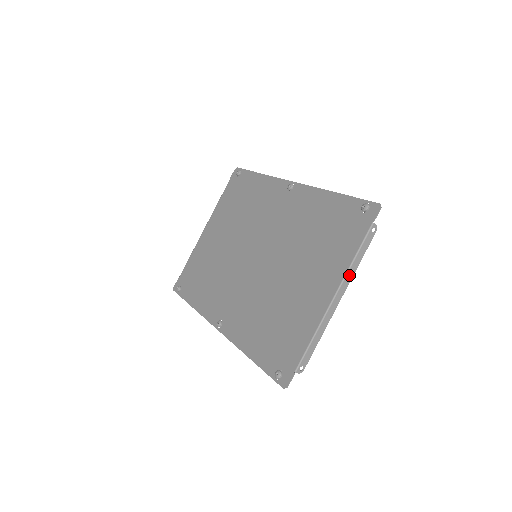
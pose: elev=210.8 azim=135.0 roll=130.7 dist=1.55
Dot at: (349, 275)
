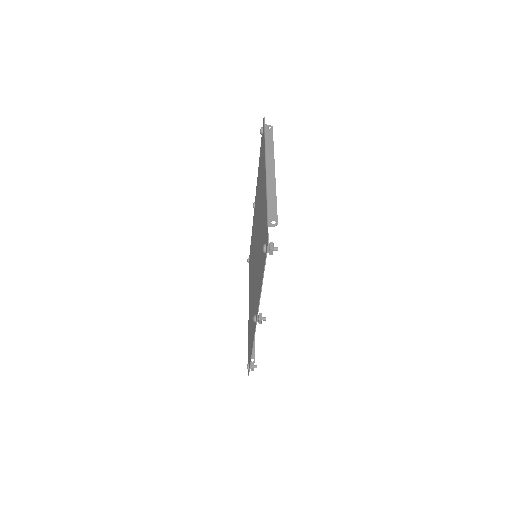
Dot at: (269, 155)
